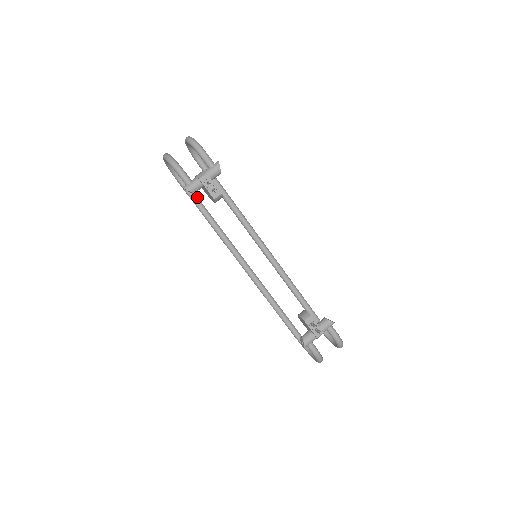
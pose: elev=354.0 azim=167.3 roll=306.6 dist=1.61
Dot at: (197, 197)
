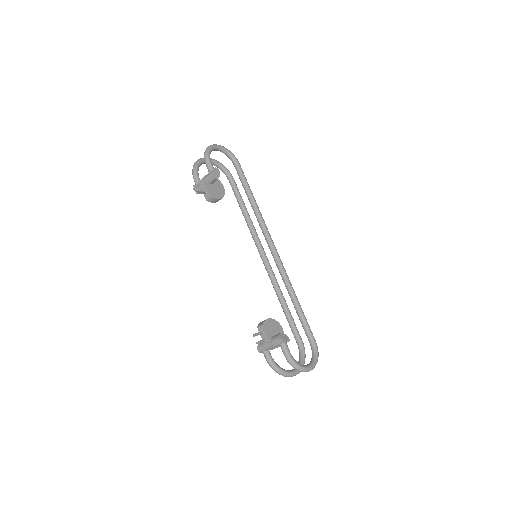
Dot at: (239, 195)
